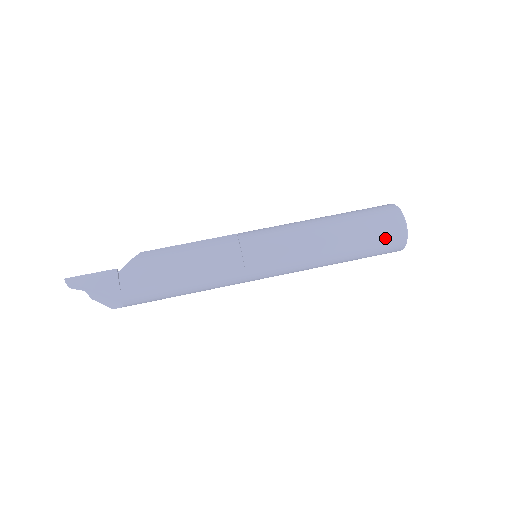
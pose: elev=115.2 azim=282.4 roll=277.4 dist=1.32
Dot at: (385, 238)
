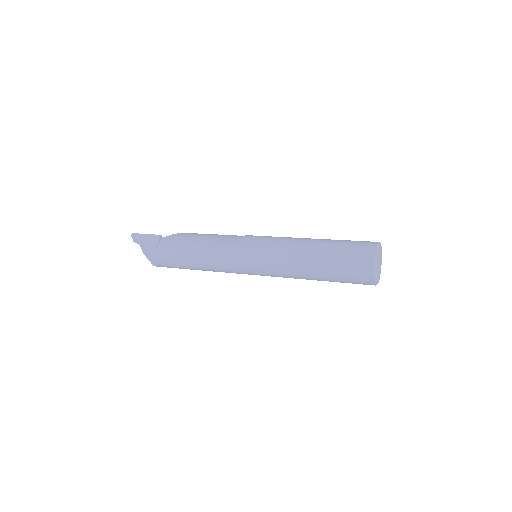
Dot at: (354, 263)
